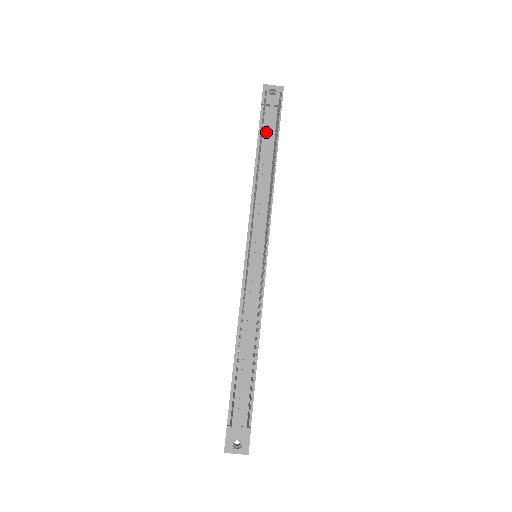
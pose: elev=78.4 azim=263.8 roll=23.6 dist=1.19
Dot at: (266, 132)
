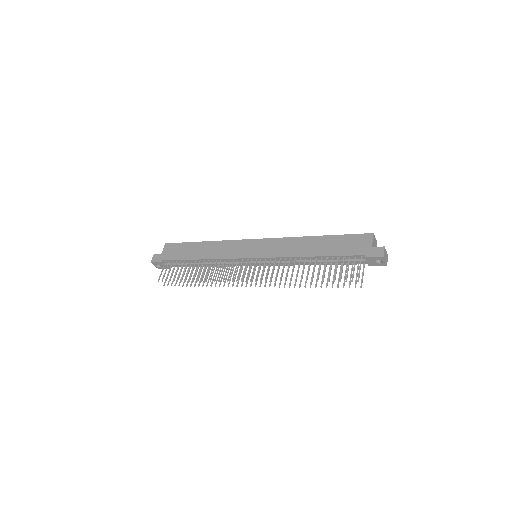
Dot at: (343, 259)
